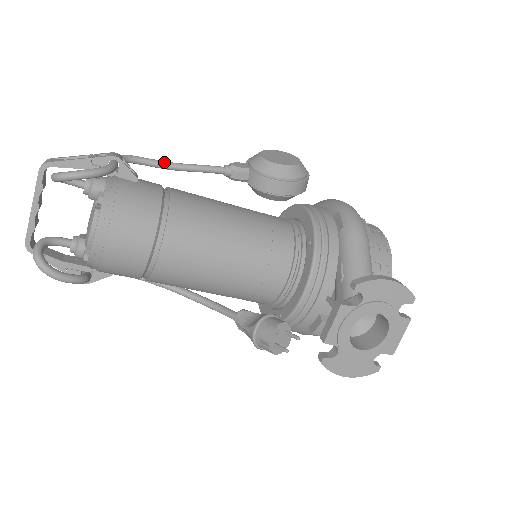
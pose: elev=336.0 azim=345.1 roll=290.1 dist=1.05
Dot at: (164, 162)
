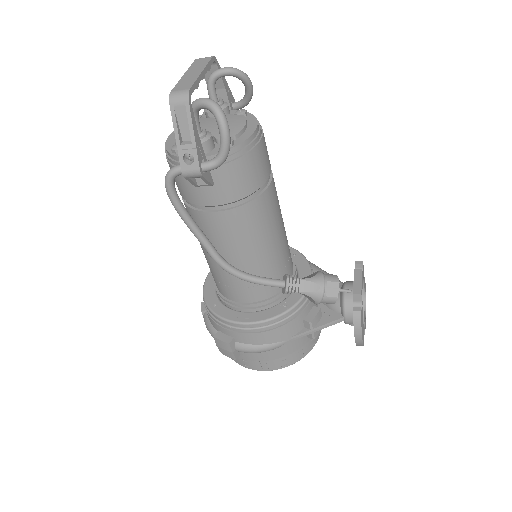
Dot at: occluded
